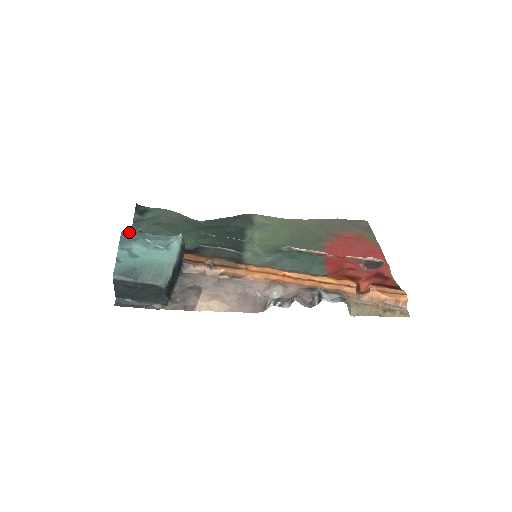
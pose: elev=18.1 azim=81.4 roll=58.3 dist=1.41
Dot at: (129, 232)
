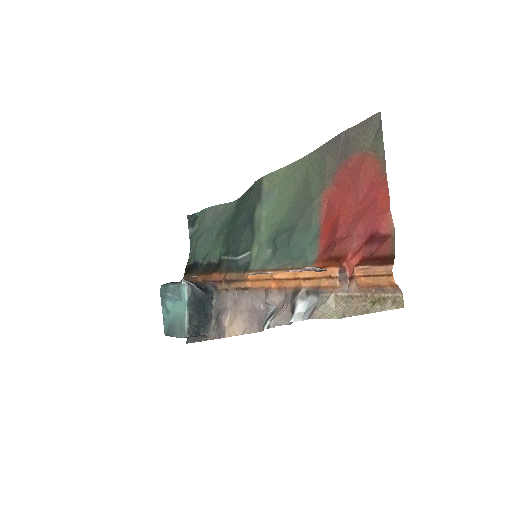
Dot at: (163, 287)
